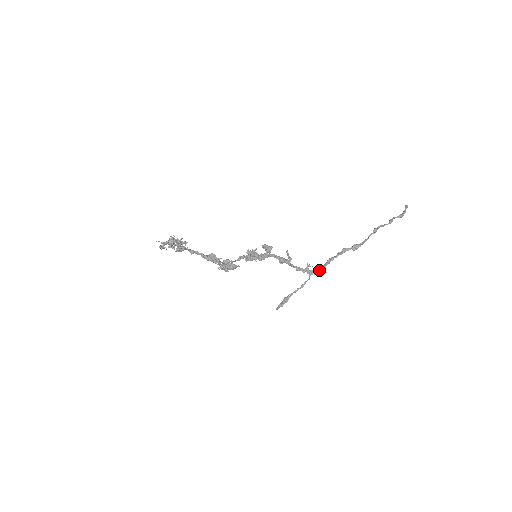
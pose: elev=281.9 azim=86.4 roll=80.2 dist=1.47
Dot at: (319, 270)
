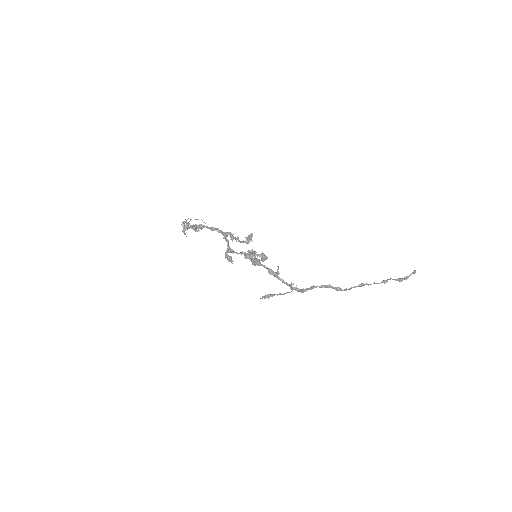
Dot at: (301, 290)
